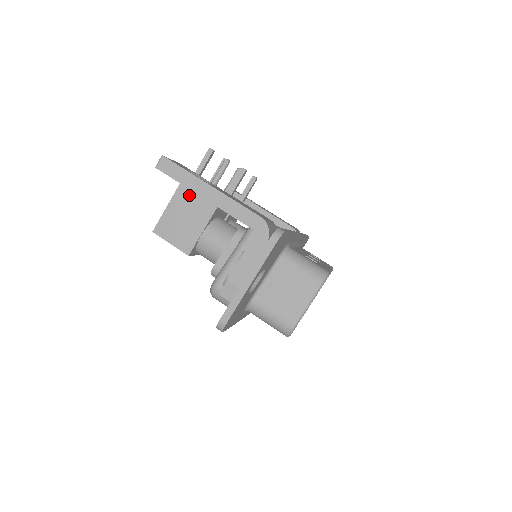
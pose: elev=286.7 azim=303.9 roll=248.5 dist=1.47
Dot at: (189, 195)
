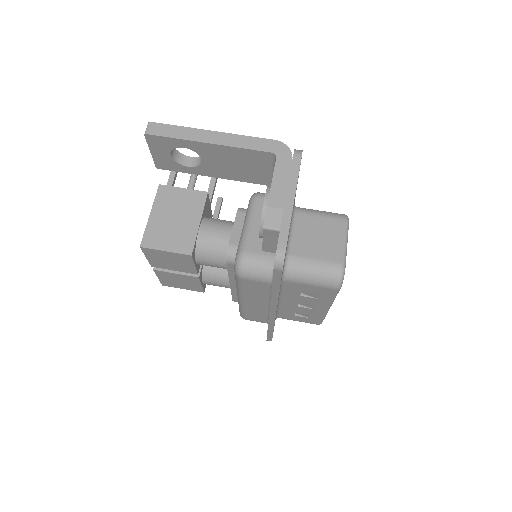
Dot at: (171, 198)
